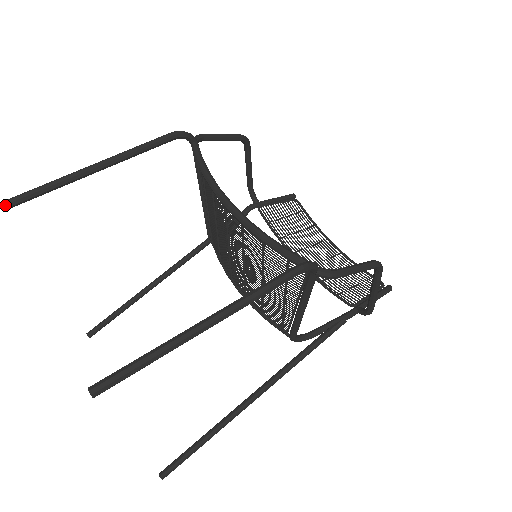
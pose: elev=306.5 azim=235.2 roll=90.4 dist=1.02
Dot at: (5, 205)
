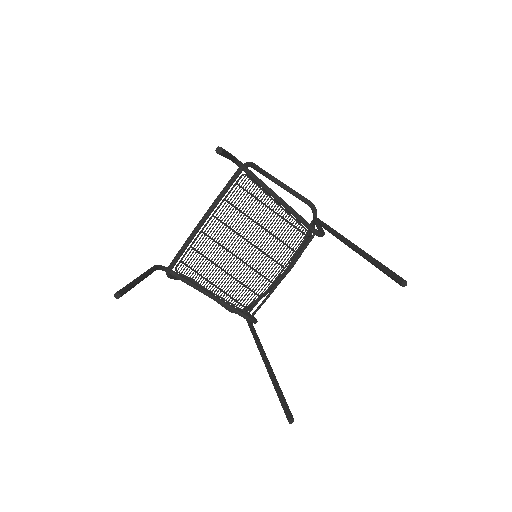
Dot at: (118, 292)
